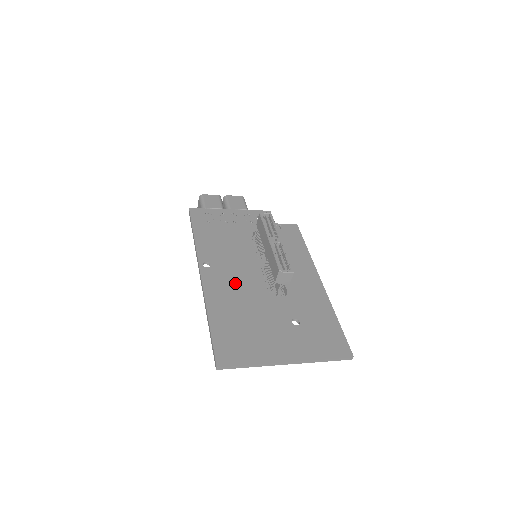
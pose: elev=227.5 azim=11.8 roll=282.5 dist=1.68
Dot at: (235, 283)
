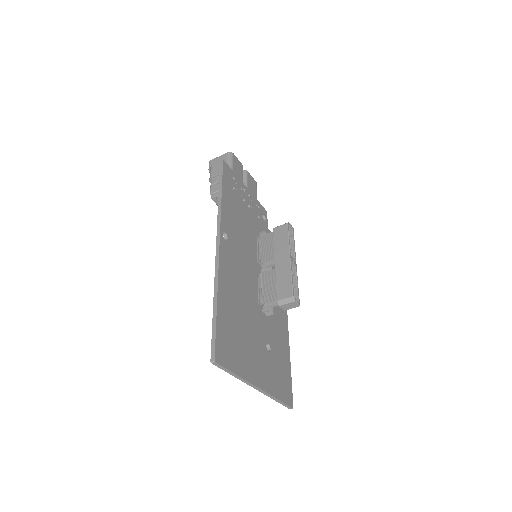
Dot at: (240, 274)
